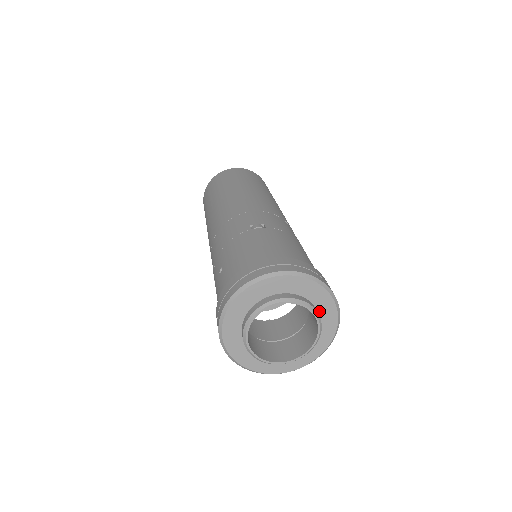
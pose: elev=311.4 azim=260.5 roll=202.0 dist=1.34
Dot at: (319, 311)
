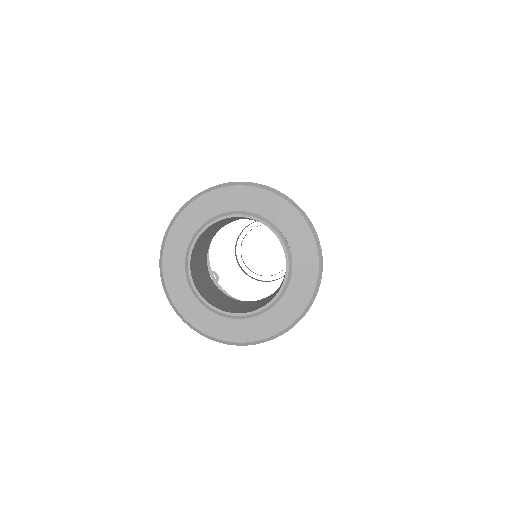
Dot at: (293, 250)
